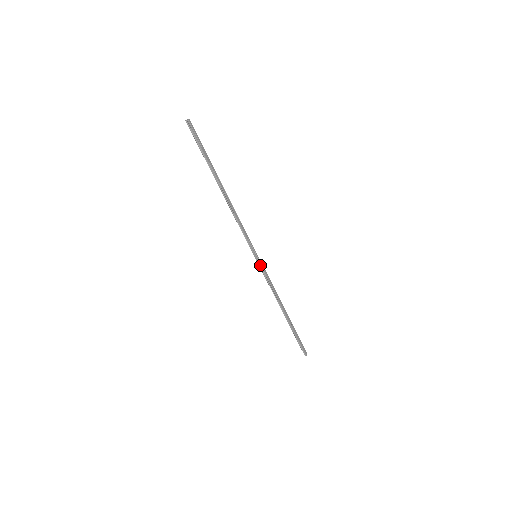
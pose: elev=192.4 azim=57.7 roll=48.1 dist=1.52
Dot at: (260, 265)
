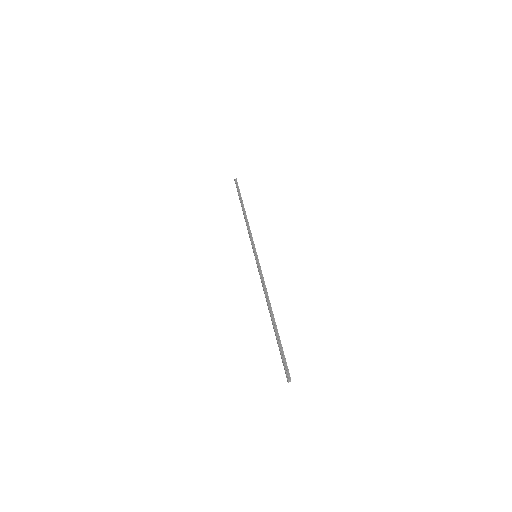
Dot at: (255, 250)
